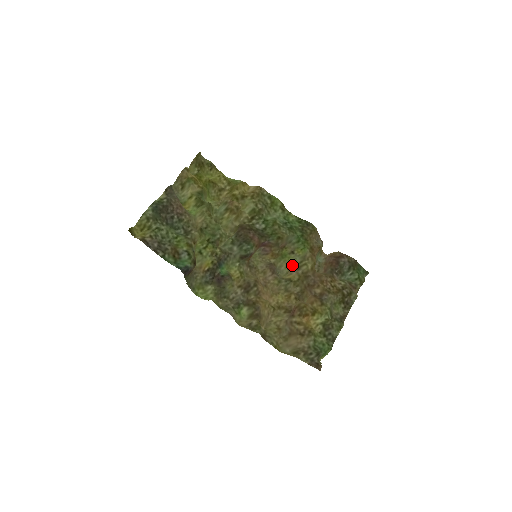
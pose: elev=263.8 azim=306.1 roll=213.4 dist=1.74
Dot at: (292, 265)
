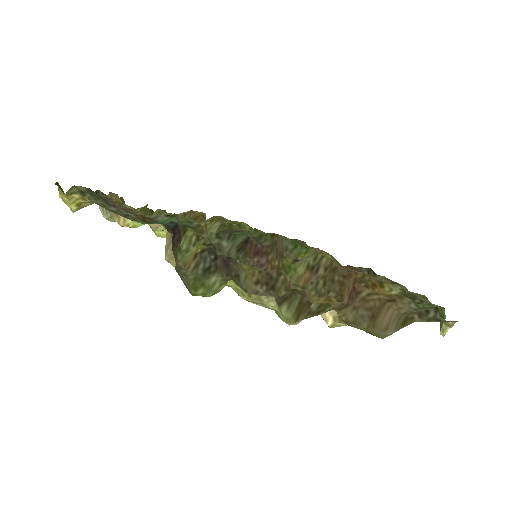
Dot at: (304, 275)
